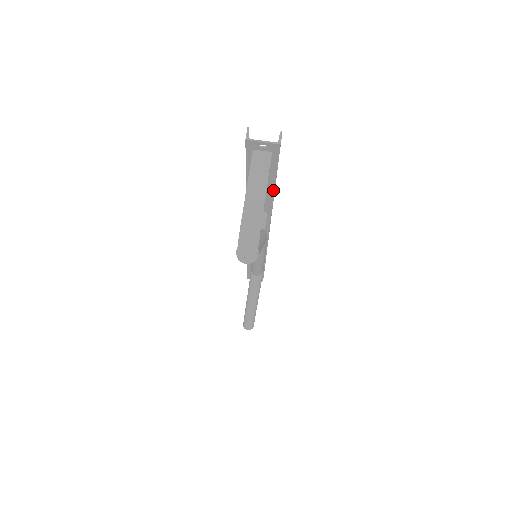
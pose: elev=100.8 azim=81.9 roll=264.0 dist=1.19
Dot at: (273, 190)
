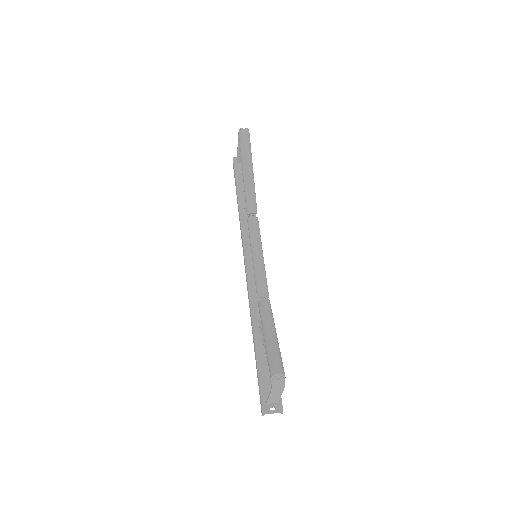
Dot at: occluded
